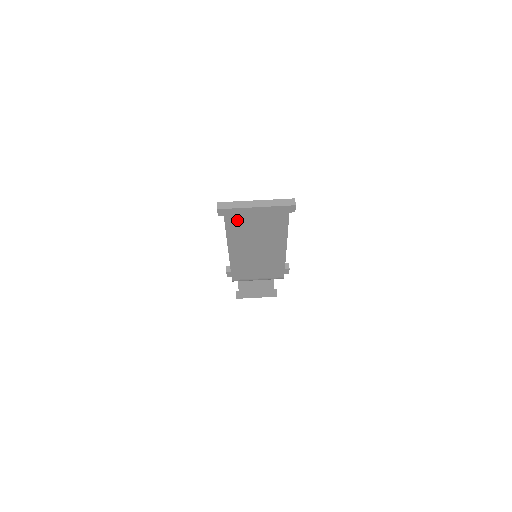
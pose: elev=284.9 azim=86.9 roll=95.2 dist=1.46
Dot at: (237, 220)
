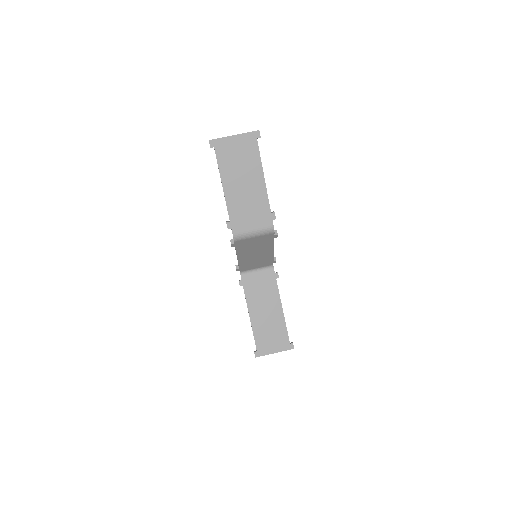
Dot at: (224, 151)
